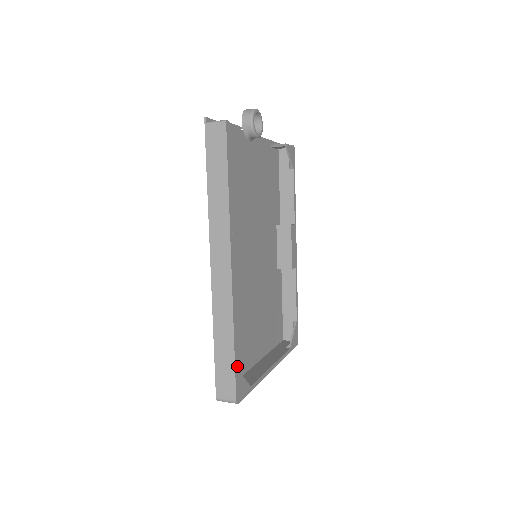
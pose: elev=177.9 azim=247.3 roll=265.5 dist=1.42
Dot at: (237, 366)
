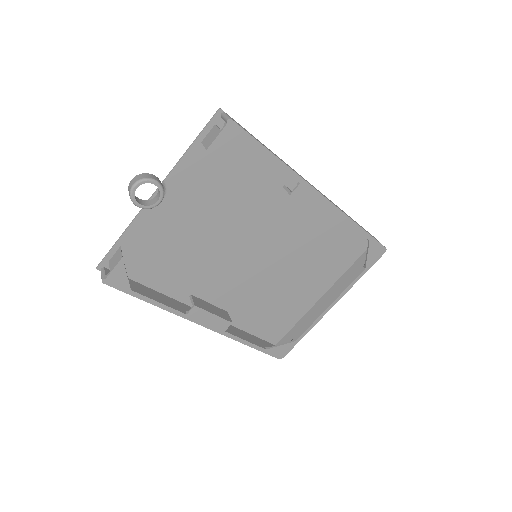
Dot at: (264, 349)
